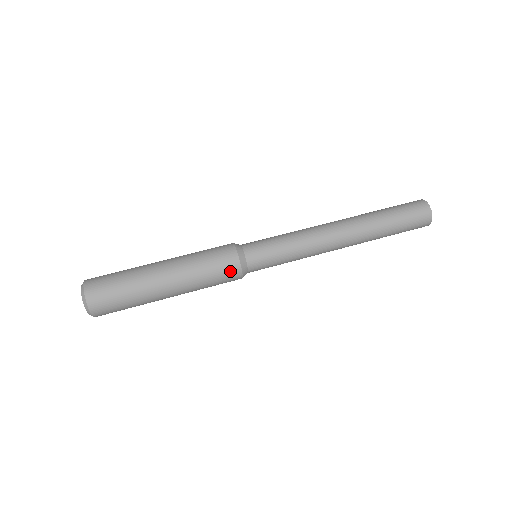
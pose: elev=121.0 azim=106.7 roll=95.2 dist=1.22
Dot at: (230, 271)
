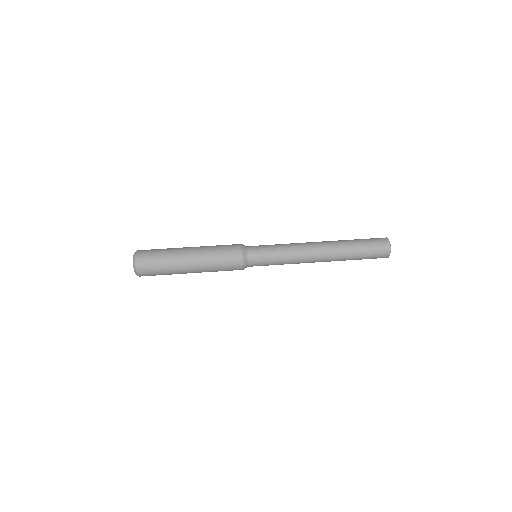
Dot at: (235, 260)
